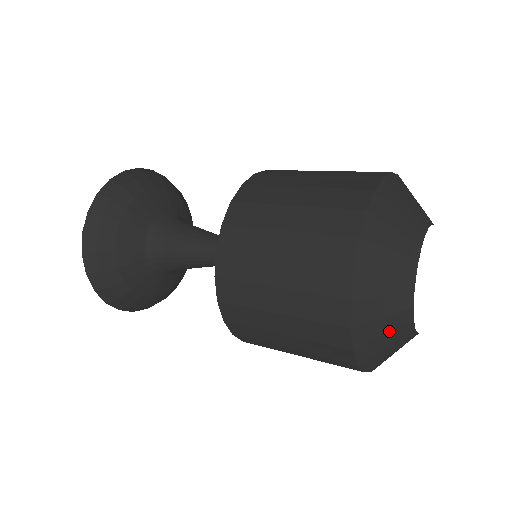
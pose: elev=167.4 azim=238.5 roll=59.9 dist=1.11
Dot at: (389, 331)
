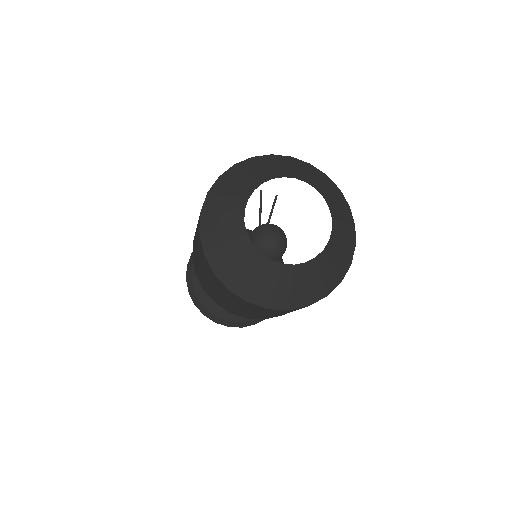
Dot at: (276, 283)
